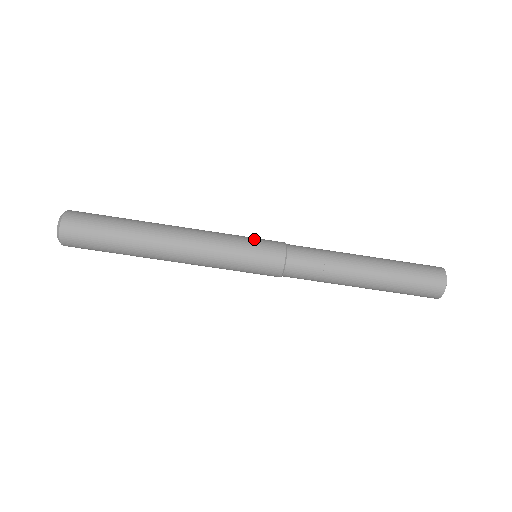
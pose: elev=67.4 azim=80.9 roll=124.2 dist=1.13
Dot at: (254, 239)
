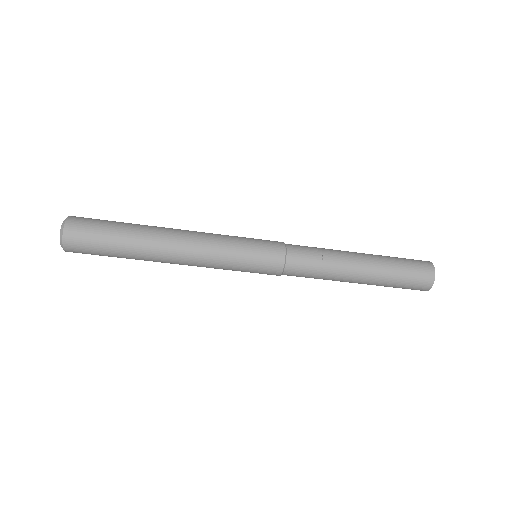
Dot at: (254, 244)
